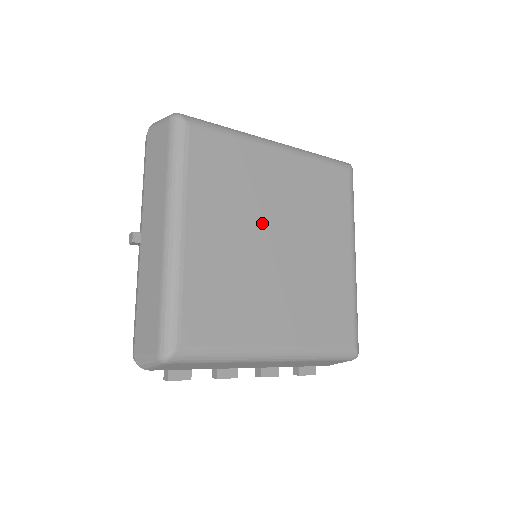
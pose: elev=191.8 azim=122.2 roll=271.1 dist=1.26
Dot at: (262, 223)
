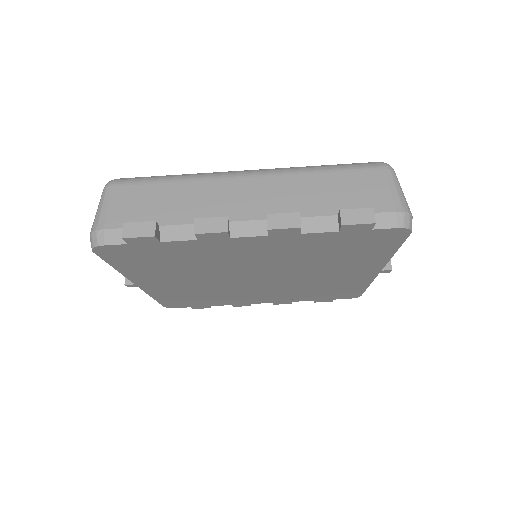
Dot at: occluded
